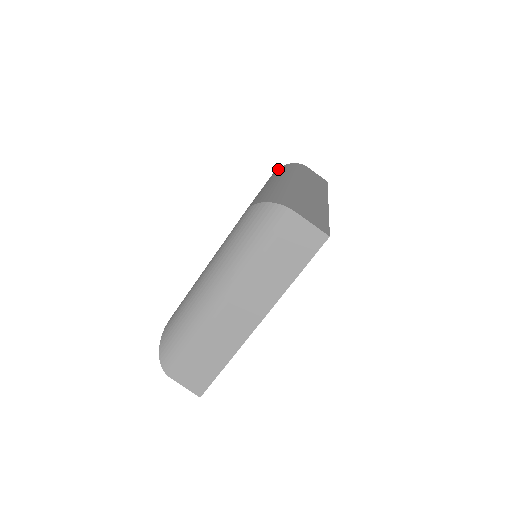
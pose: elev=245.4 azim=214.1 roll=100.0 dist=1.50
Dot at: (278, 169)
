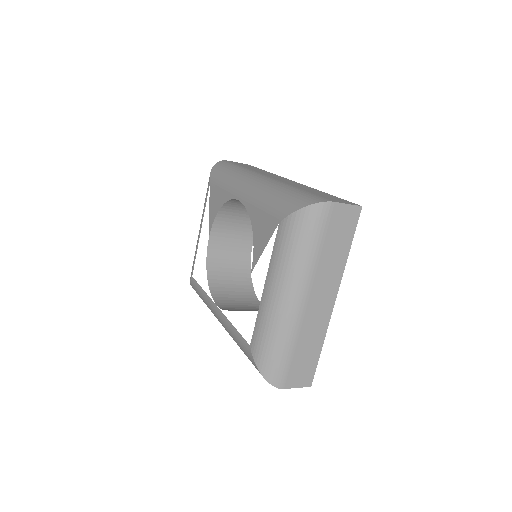
Dot at: (213, 175)
